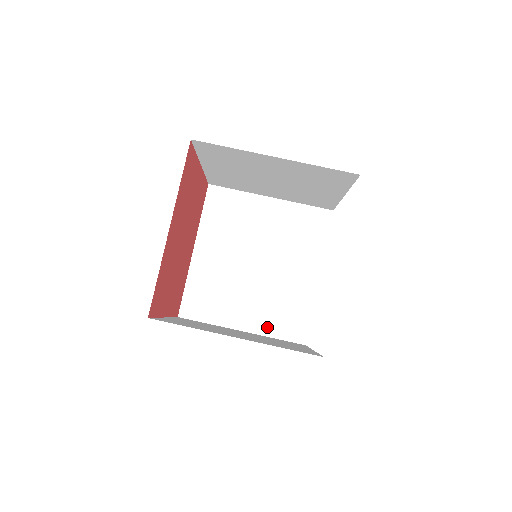
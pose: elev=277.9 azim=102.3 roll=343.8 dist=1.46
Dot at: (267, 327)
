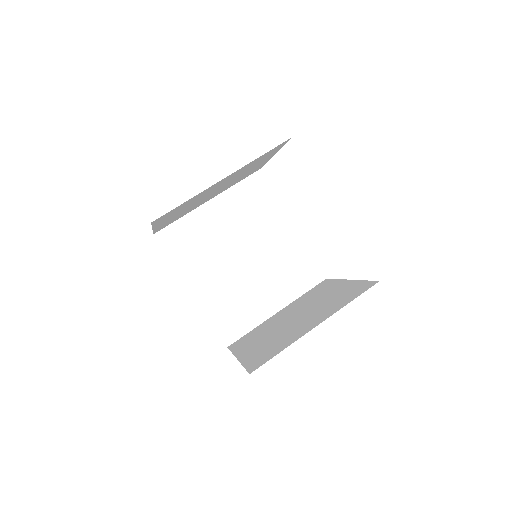
Dot at: (292, 292)
